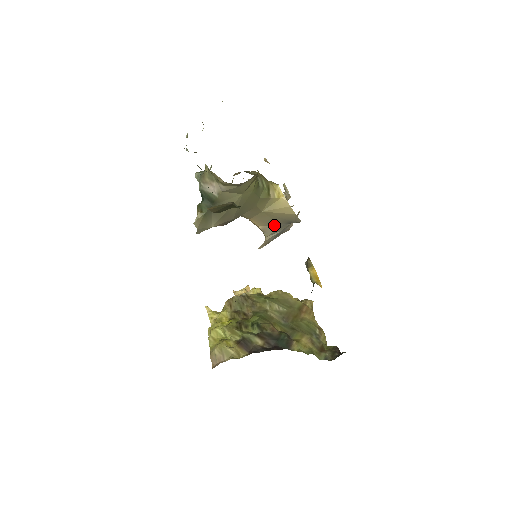
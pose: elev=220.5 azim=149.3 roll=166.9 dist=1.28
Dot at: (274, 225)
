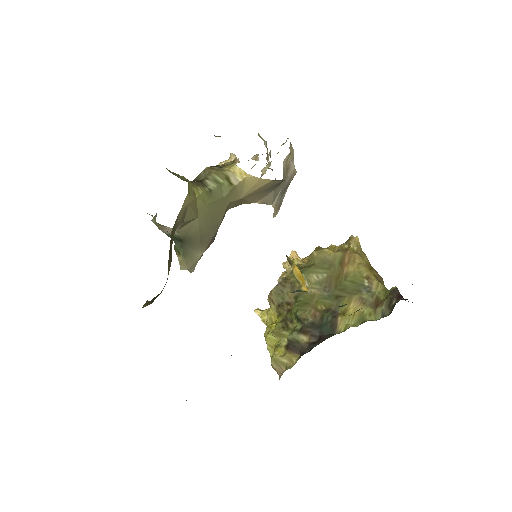
Dot at: (267, 194)
